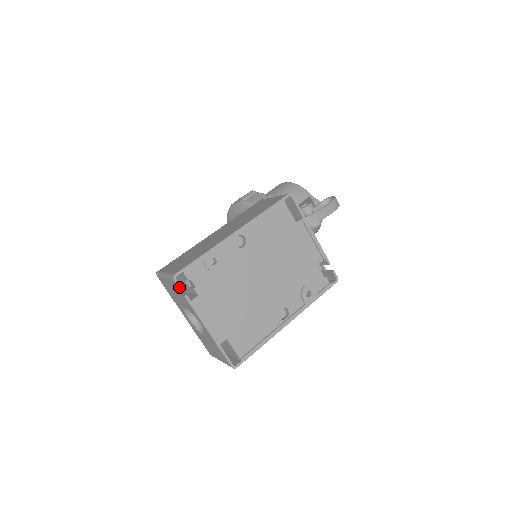
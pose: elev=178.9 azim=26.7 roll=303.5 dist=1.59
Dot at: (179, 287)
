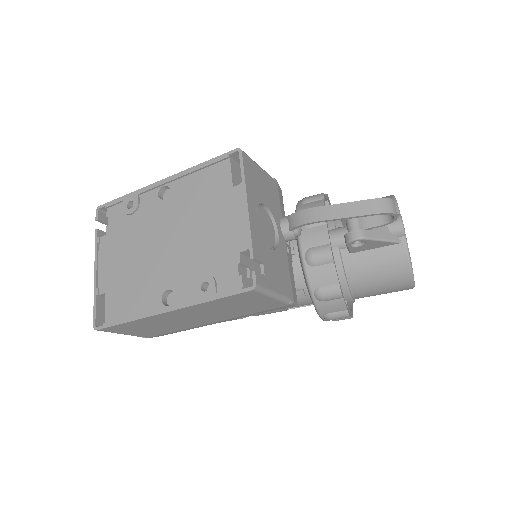
Dot at: (96, 219)
